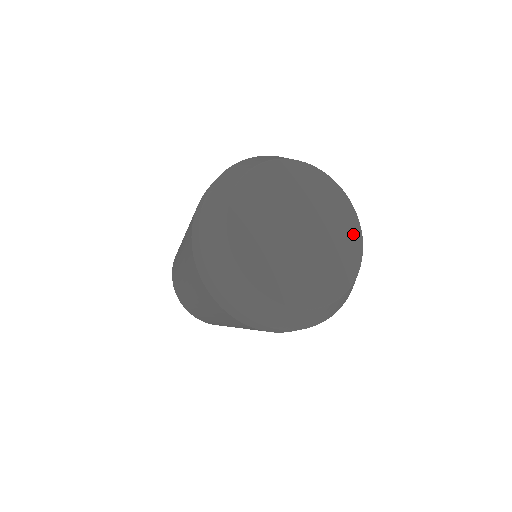
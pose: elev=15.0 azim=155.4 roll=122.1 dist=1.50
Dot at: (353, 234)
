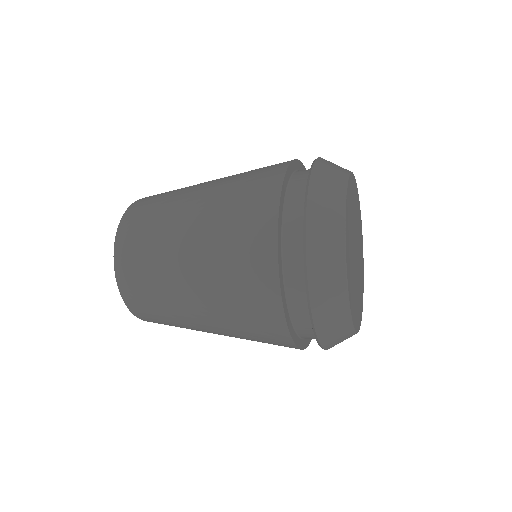
Dot at: occluded
